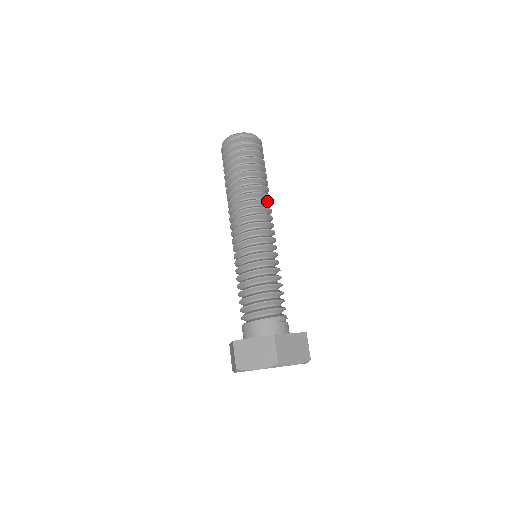
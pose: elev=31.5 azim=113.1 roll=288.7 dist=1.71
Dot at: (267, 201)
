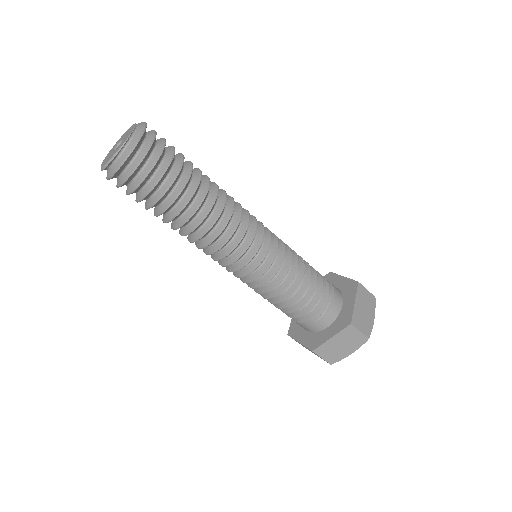
Dot at: (212, 225)
